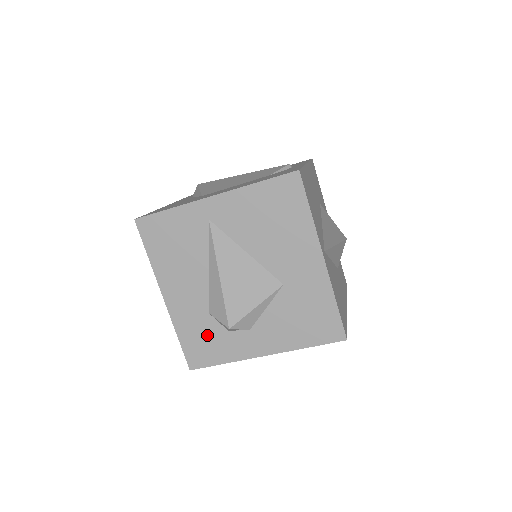
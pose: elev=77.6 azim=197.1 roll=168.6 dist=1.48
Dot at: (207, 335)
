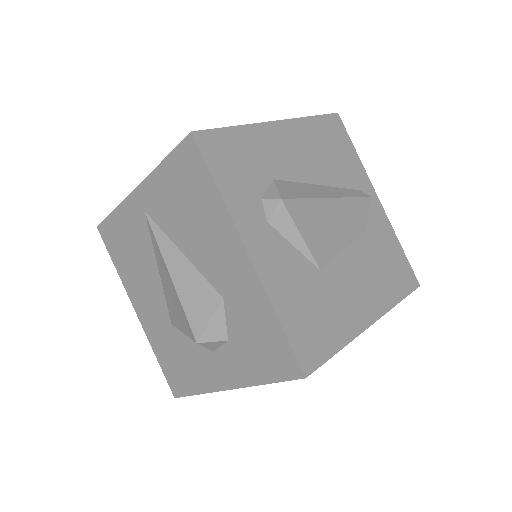
Dot at: occluded
